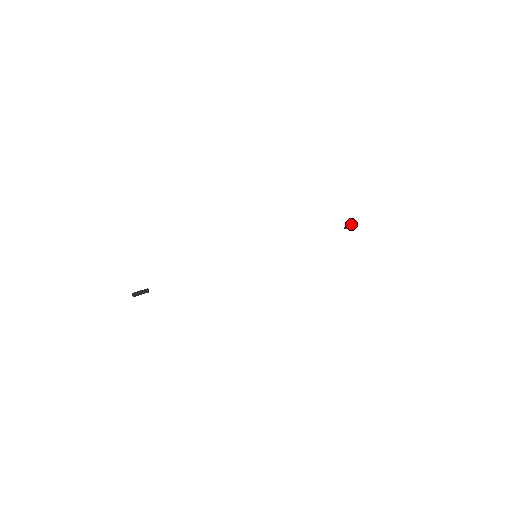
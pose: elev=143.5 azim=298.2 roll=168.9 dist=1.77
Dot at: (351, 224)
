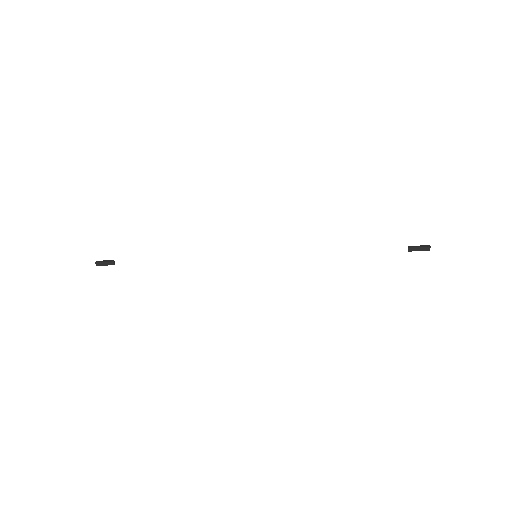
Dot at: (420, 245)
